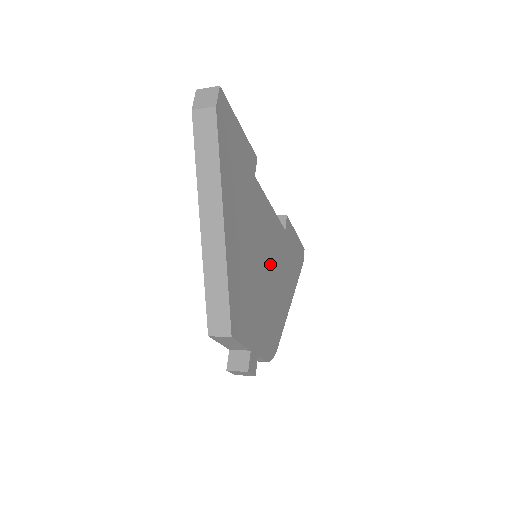
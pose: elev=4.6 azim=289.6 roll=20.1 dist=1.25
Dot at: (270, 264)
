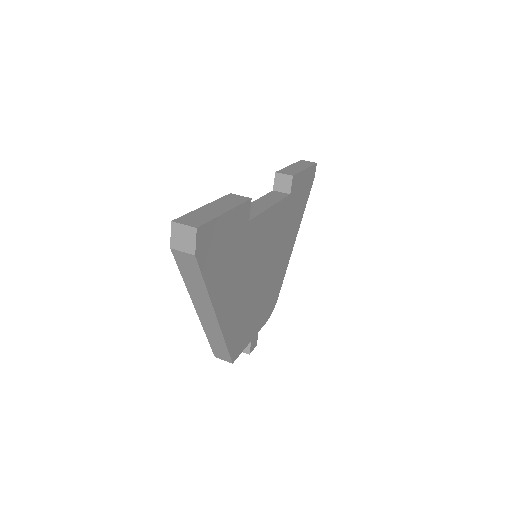
Dot at: (270, 255)
